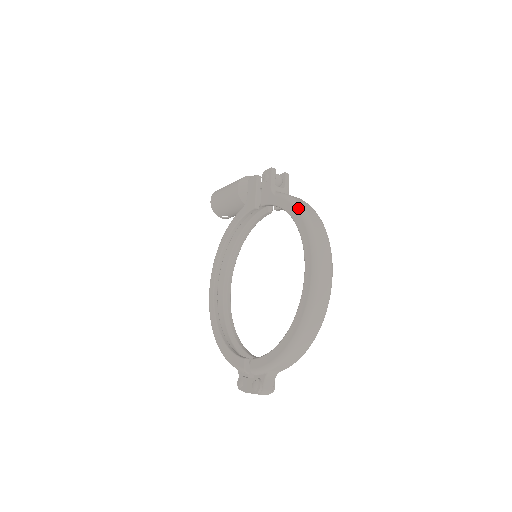
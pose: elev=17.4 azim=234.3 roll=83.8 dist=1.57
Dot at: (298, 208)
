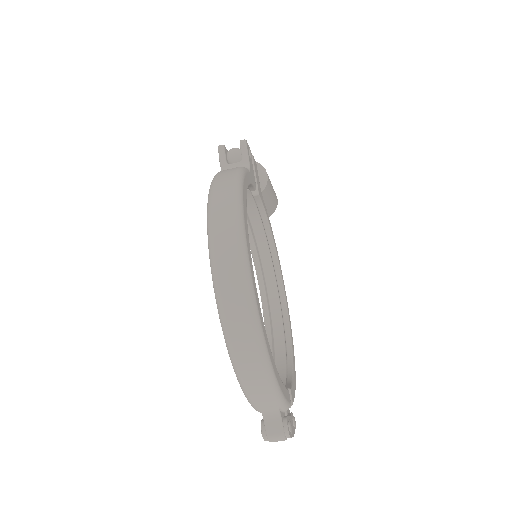
Dot at: (210, 186)
